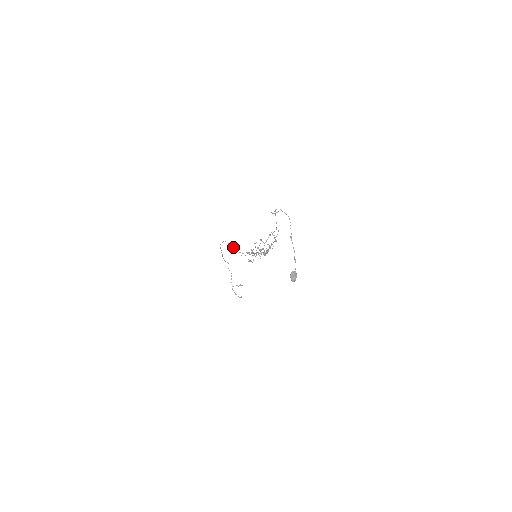
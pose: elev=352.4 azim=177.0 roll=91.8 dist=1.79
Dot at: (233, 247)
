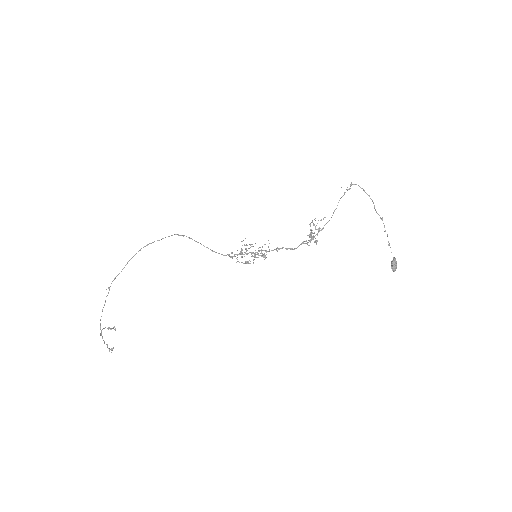
Dot at: occluded
